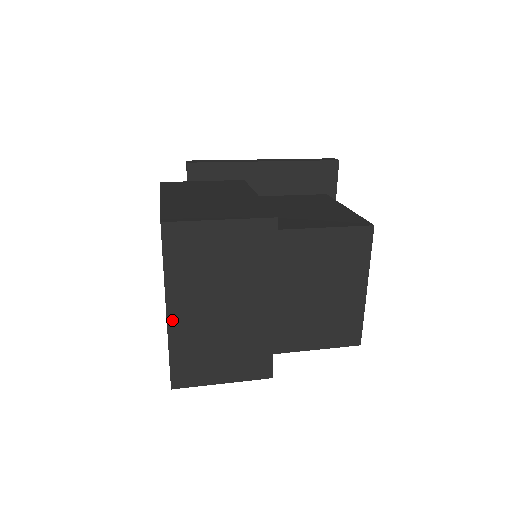
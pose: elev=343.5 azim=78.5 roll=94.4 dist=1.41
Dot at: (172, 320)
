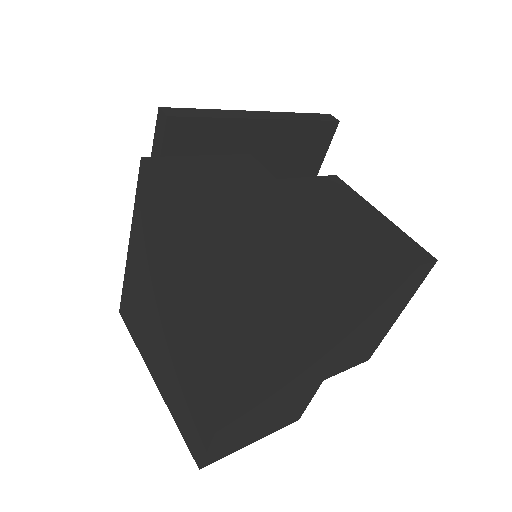
Dot at: (229, 412)
